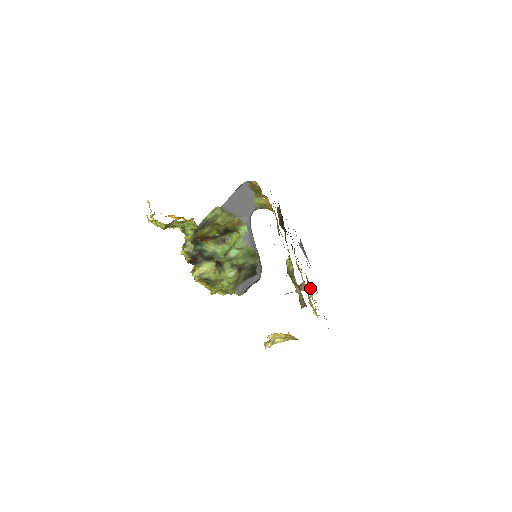
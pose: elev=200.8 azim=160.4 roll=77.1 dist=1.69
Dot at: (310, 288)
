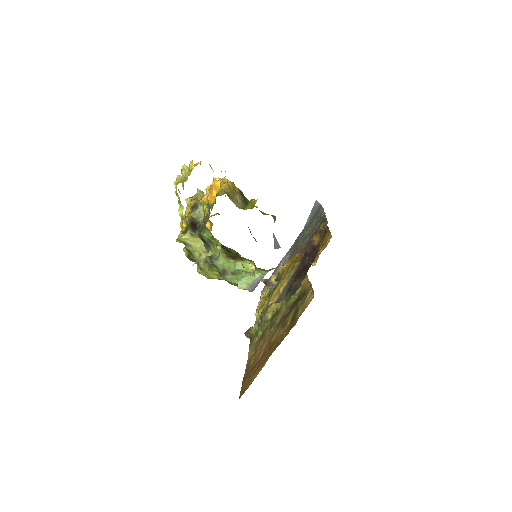
Dot at: (278, 273)
